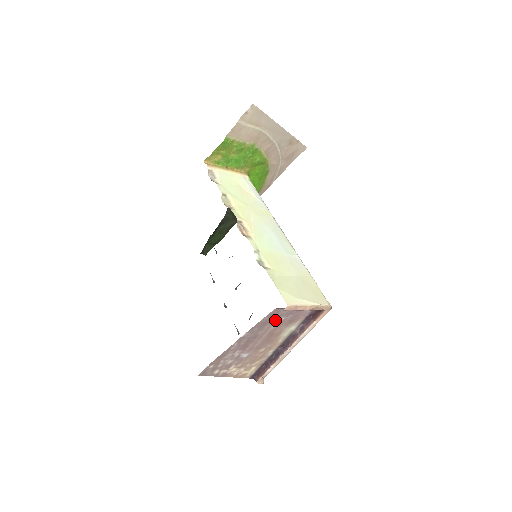
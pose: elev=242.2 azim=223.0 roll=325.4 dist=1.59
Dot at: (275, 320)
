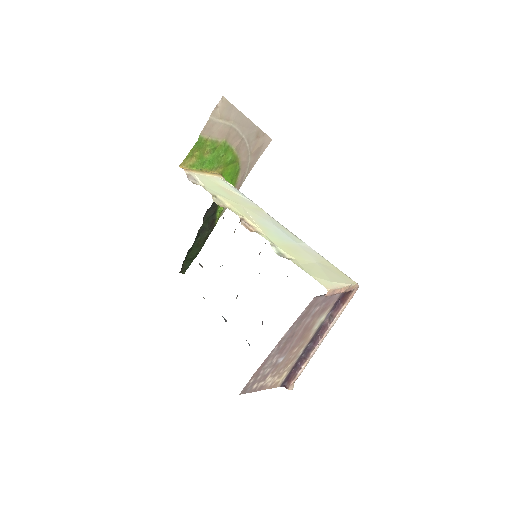
Dot at: (311, 311)
